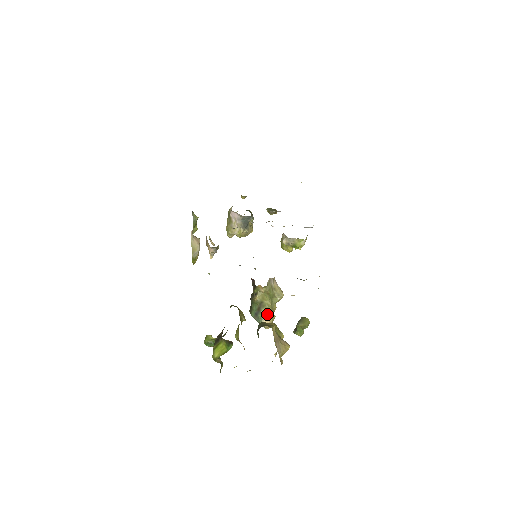
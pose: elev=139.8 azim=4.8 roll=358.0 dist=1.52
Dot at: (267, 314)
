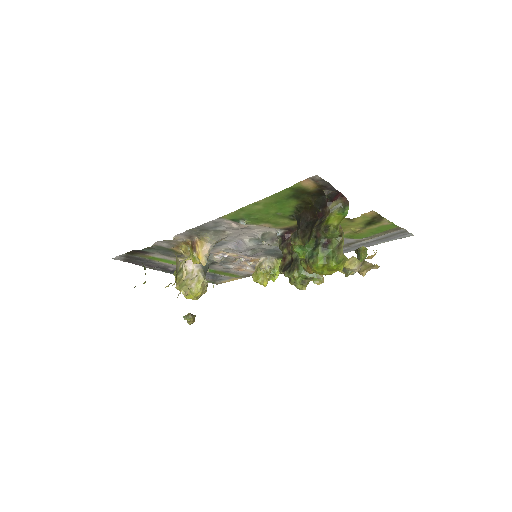
Dot at: occluded
